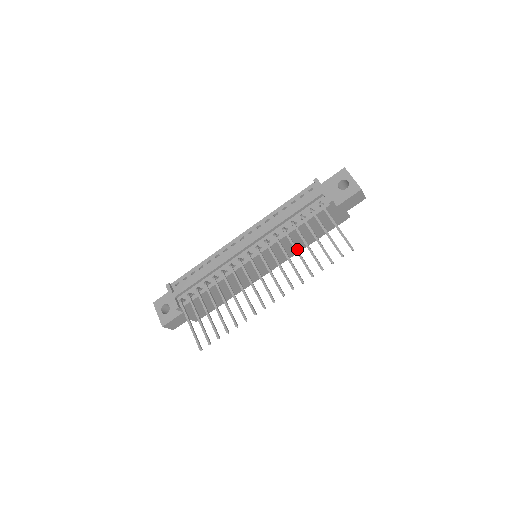
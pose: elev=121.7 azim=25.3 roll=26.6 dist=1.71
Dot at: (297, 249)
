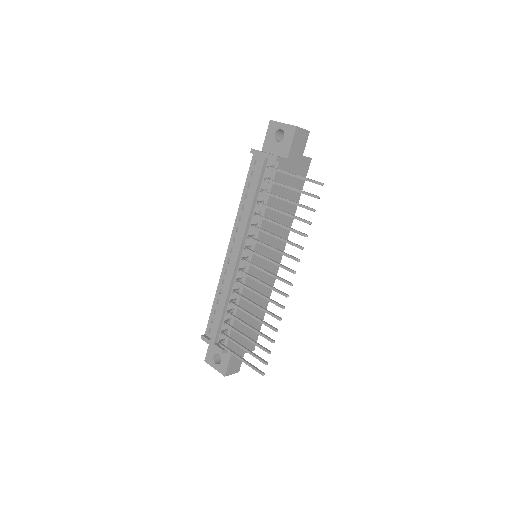
Dot at: (277, 223)
